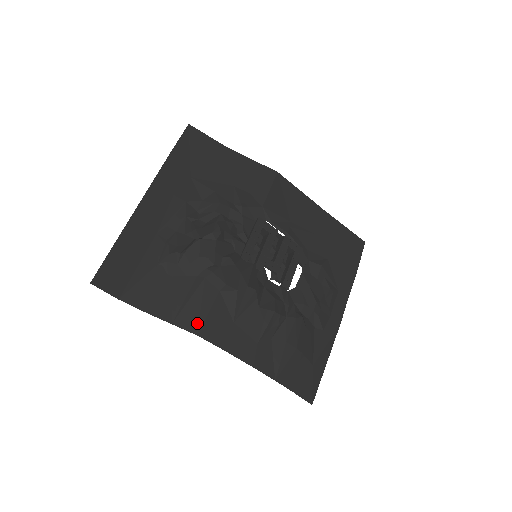
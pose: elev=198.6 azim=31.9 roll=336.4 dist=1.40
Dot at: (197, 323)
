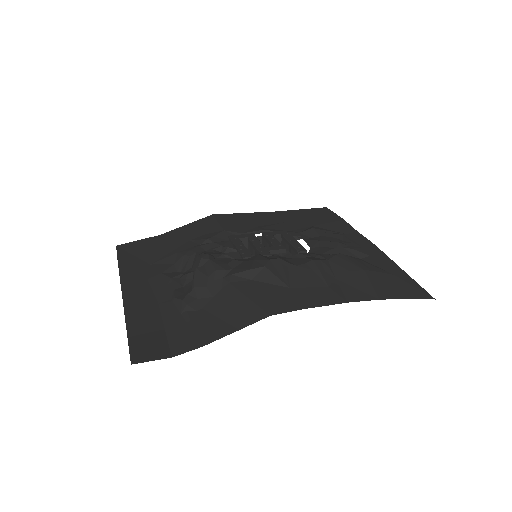
Dot at: (260, 310)
